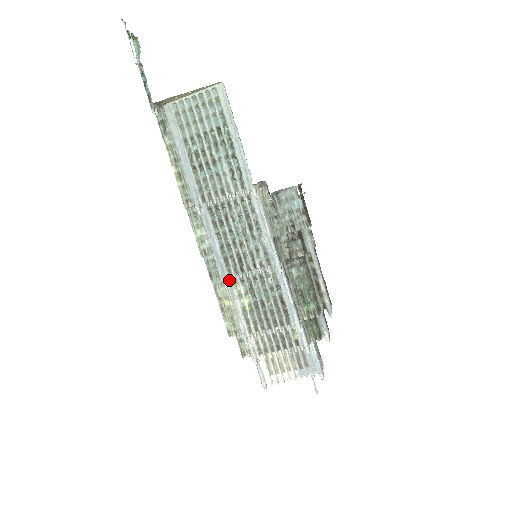
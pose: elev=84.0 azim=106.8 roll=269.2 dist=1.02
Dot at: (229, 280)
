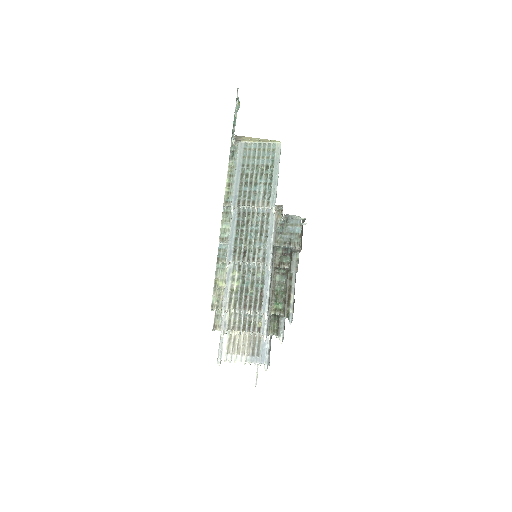
Dot at: (230, 265)
